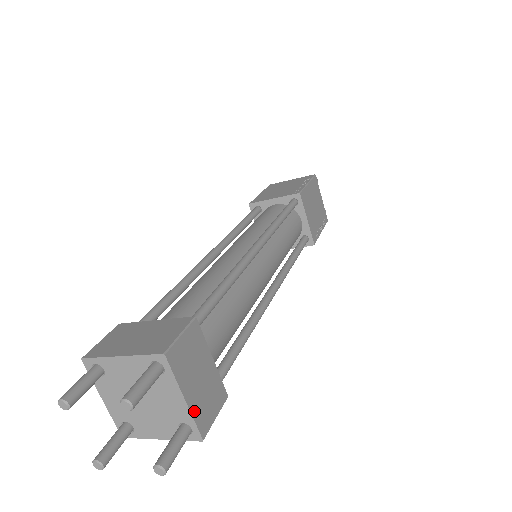
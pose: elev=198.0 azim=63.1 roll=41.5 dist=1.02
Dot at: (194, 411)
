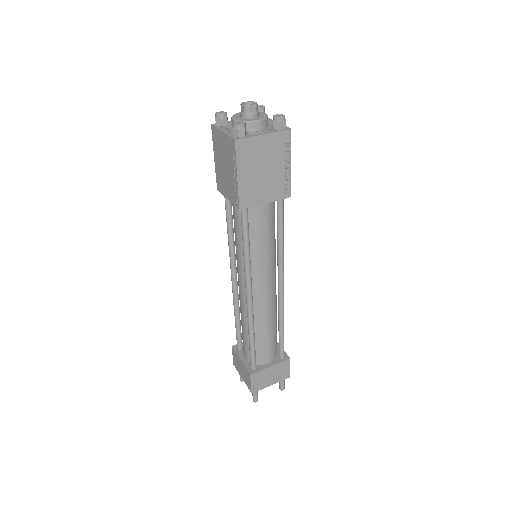
Dot at: (278, 381)
